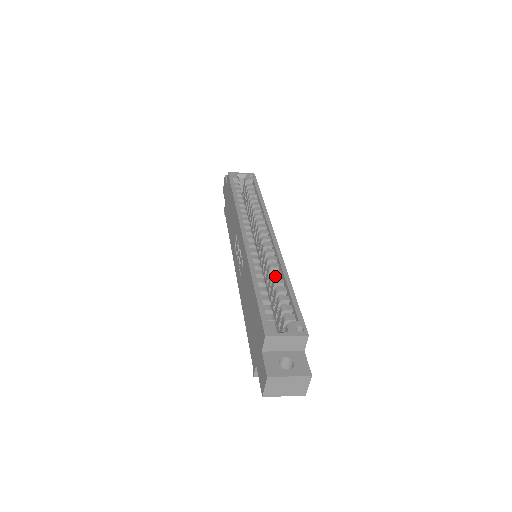
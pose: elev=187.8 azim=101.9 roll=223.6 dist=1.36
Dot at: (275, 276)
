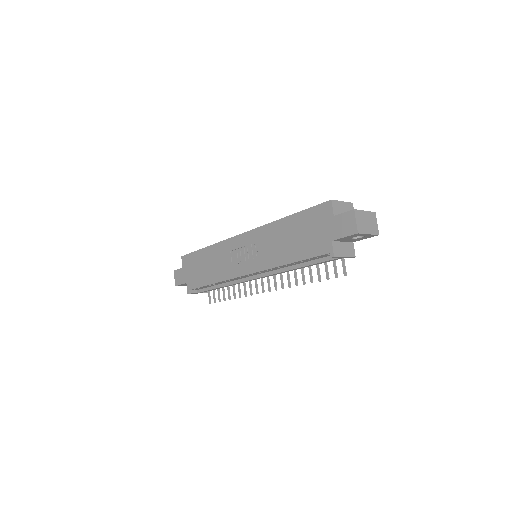
Dot at: occluded
